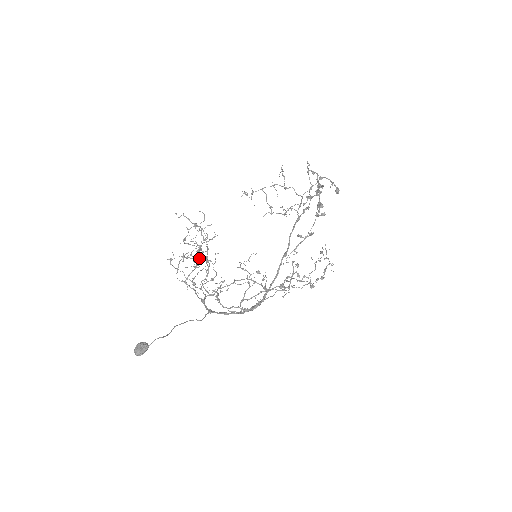
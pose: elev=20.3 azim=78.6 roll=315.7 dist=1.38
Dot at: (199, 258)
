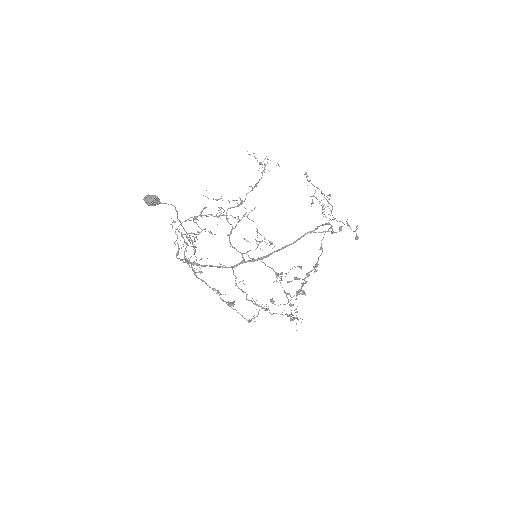
Dot at: (232, 200)
